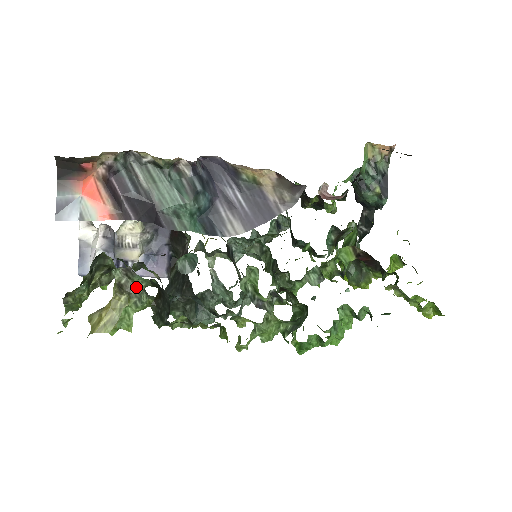
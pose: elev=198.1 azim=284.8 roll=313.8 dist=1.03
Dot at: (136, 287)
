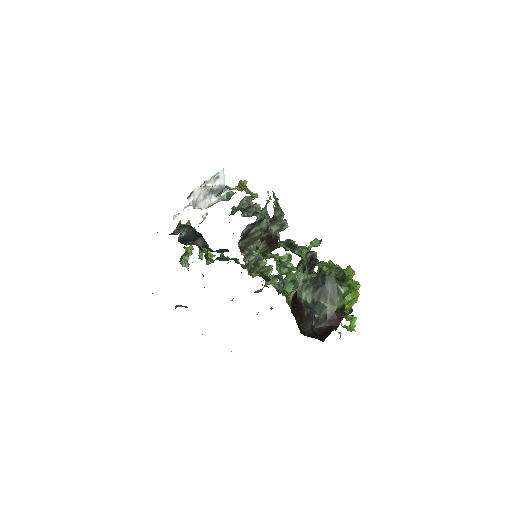
Dot at: occluded
